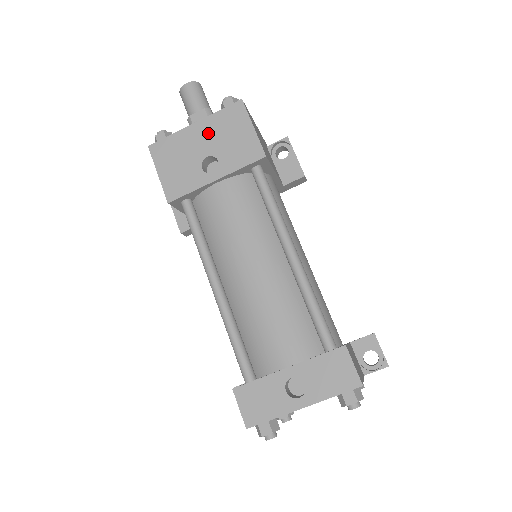
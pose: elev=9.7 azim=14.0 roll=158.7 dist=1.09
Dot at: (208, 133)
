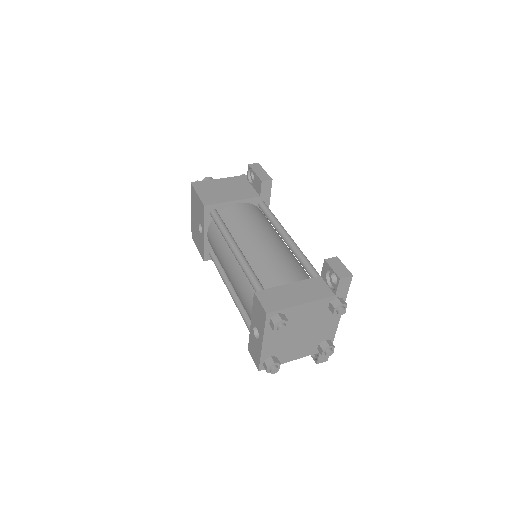
Dot at: (194, 212)
